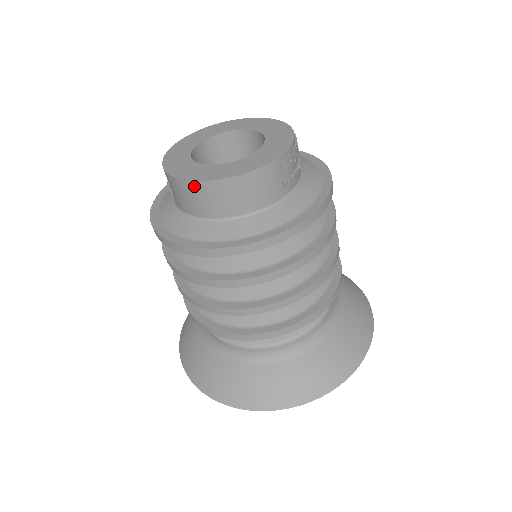
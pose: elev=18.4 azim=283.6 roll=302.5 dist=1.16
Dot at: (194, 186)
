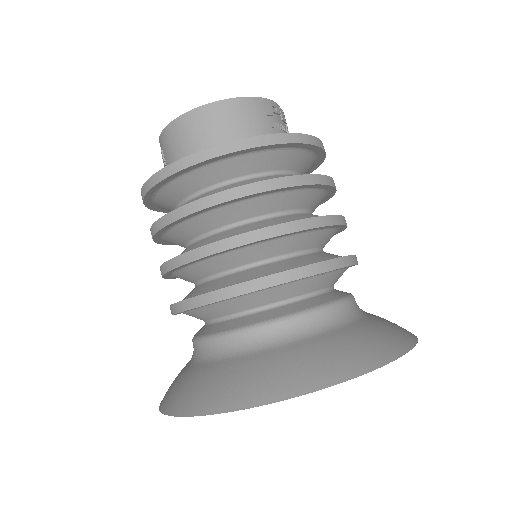
Dot at: (182, 121)
